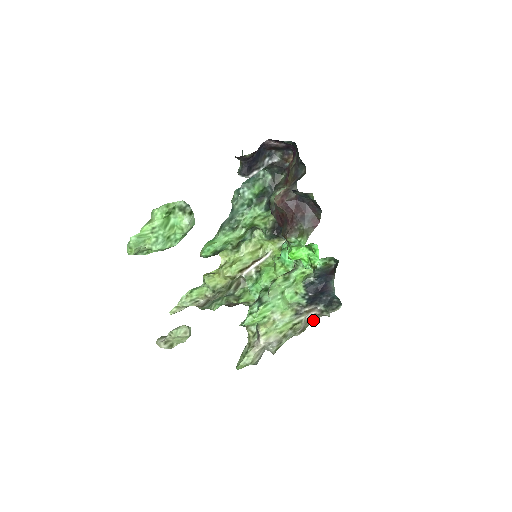
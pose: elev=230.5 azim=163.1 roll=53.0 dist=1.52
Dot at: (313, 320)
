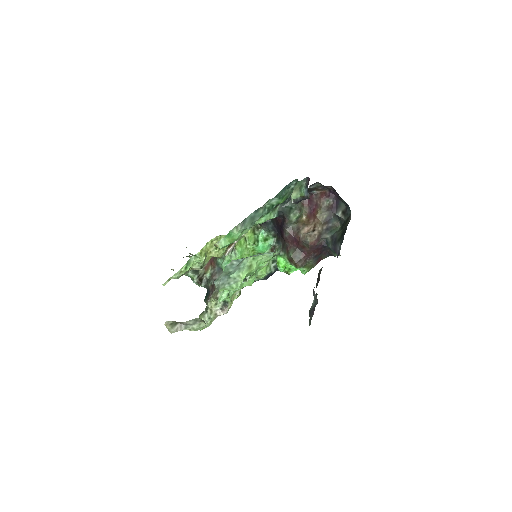
Dot at: occluded
